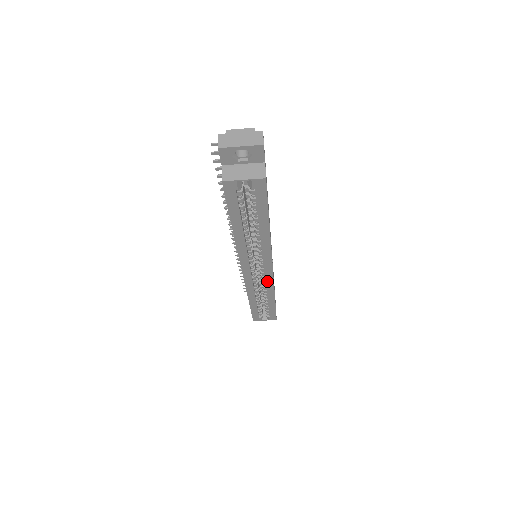
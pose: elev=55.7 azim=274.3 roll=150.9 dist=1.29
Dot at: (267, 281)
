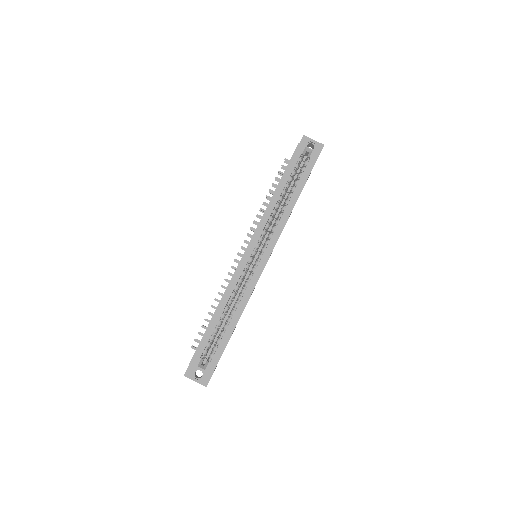
Dot at: (254, 276)
